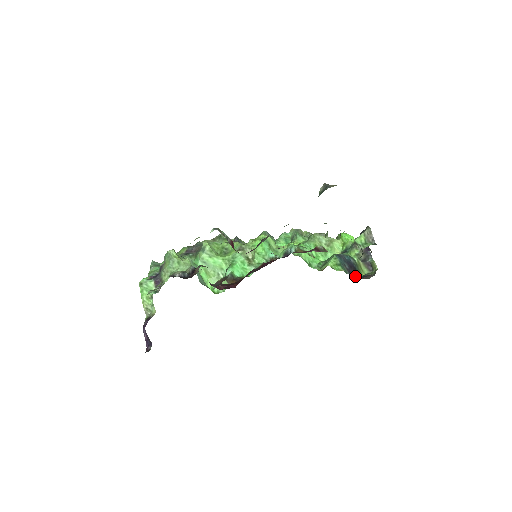
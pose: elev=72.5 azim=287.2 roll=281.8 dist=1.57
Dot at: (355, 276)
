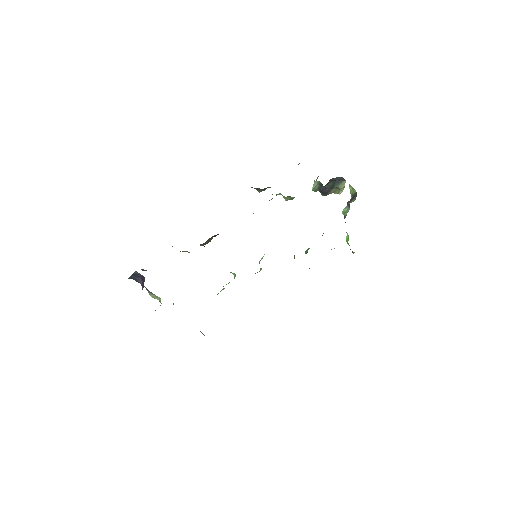
Dot at: occluded
